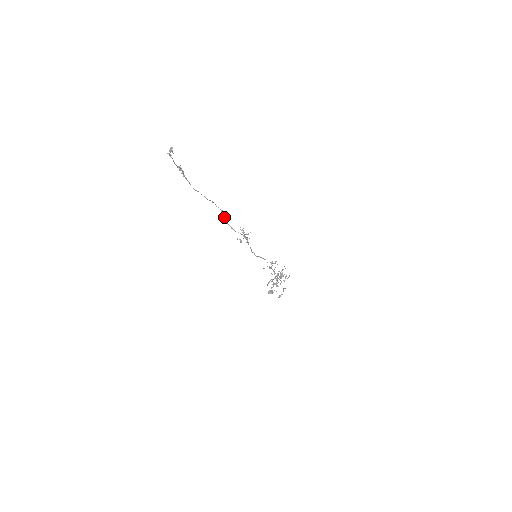
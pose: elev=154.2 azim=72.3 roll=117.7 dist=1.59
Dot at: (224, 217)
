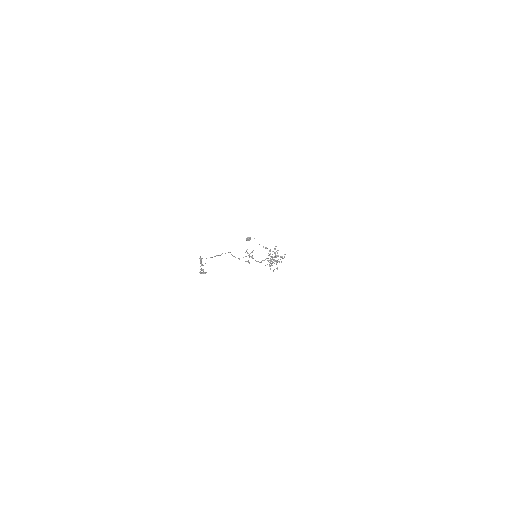
Dot at: (232, 255)
